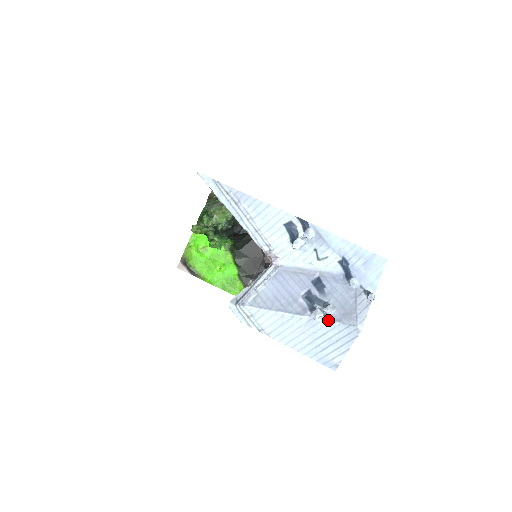
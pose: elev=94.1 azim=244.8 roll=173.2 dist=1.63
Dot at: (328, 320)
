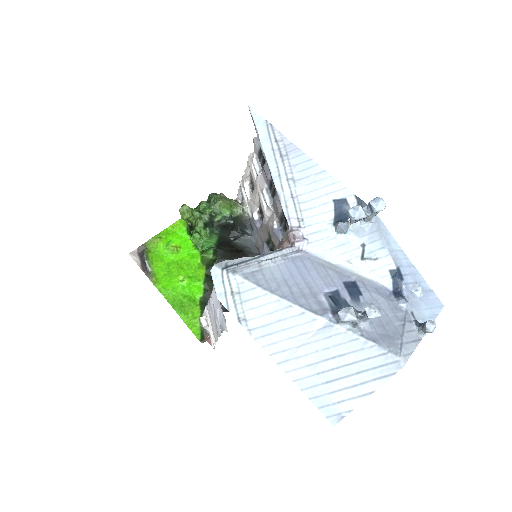
Dot at: (357, 334)
